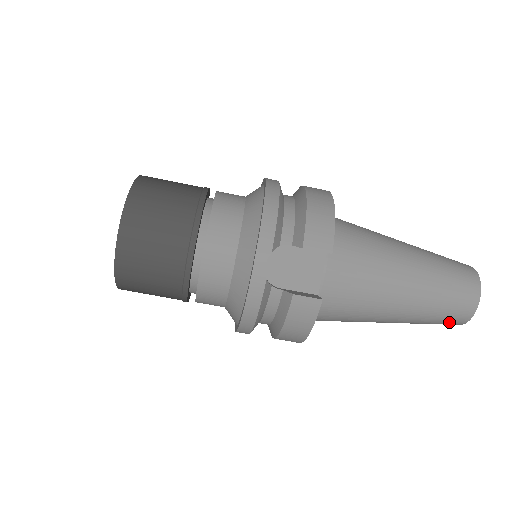
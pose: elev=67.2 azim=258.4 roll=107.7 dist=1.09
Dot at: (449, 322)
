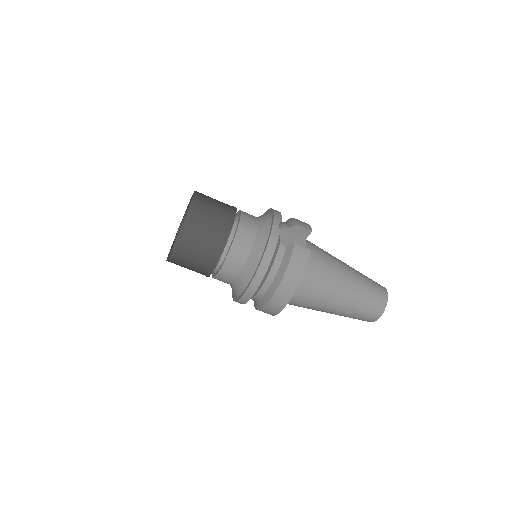
Dot at: (374, 308)
